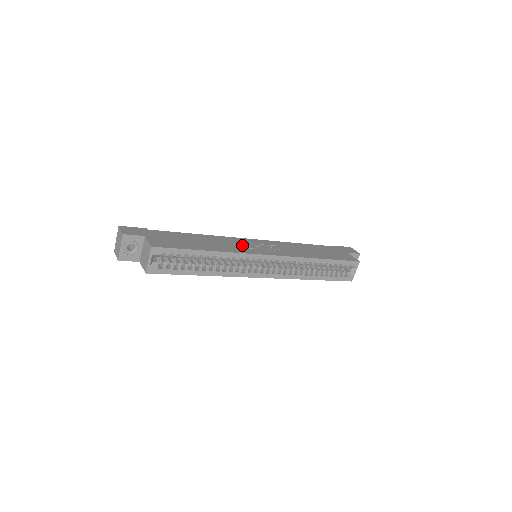
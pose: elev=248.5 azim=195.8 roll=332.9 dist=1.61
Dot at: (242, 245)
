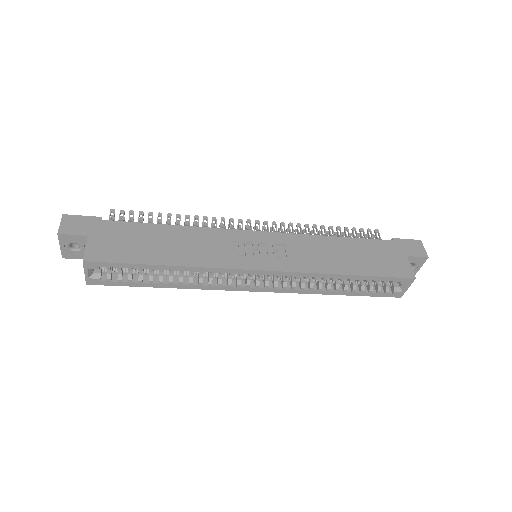
Dot at: (229, 248)
